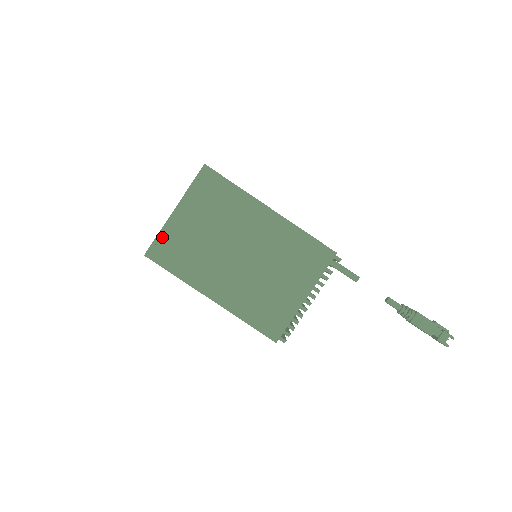
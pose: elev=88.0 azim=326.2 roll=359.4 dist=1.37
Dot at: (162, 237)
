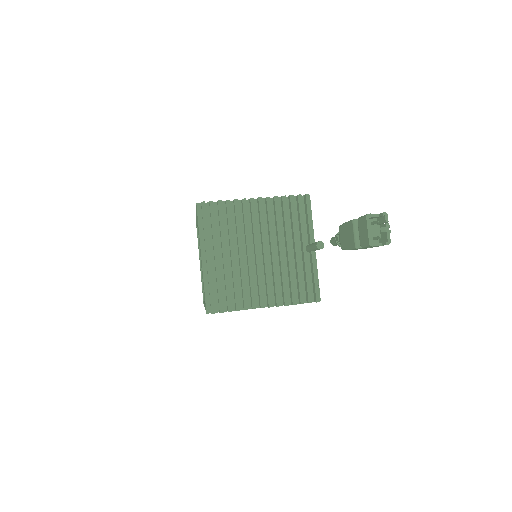
Dot at: occluded
